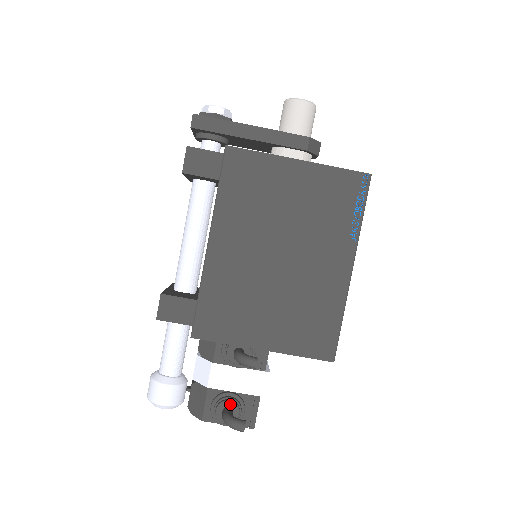
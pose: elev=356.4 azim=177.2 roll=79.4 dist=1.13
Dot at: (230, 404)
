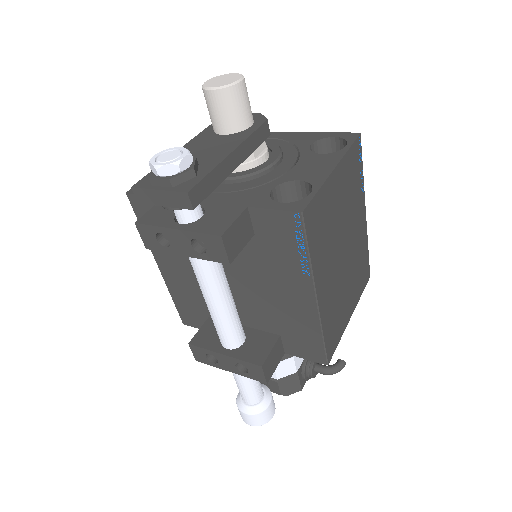
Dot at: (315, 362)
